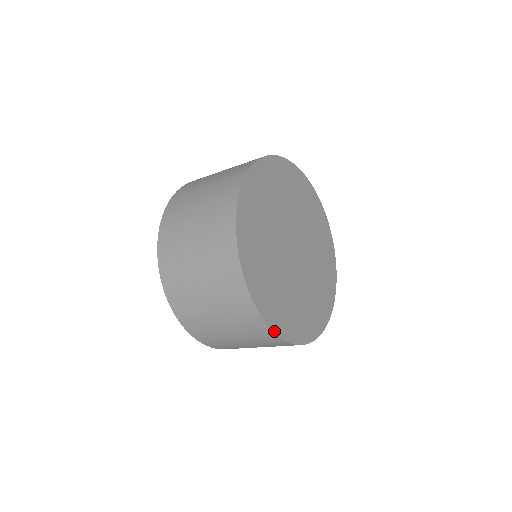
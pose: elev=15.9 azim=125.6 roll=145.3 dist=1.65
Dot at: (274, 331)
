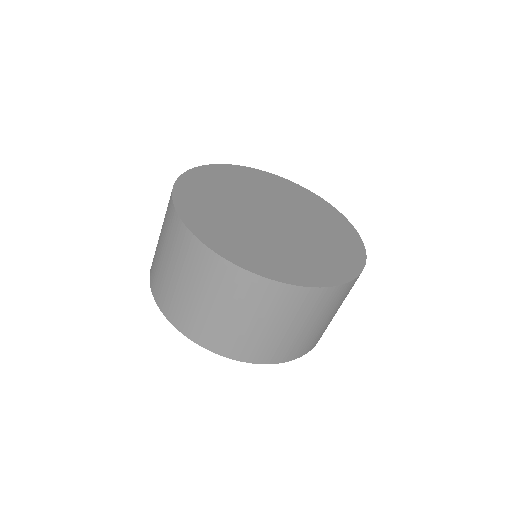
Dot at: (176, 207)
